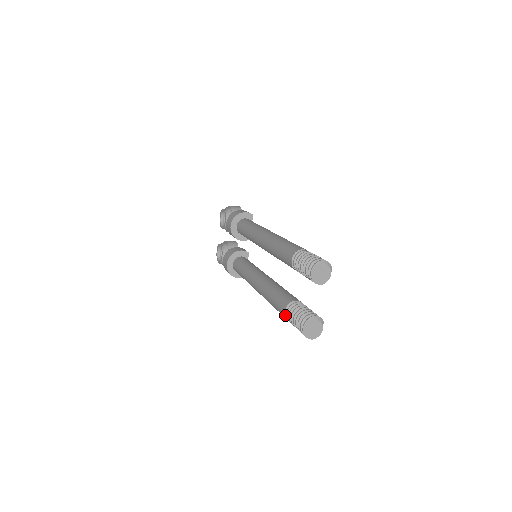
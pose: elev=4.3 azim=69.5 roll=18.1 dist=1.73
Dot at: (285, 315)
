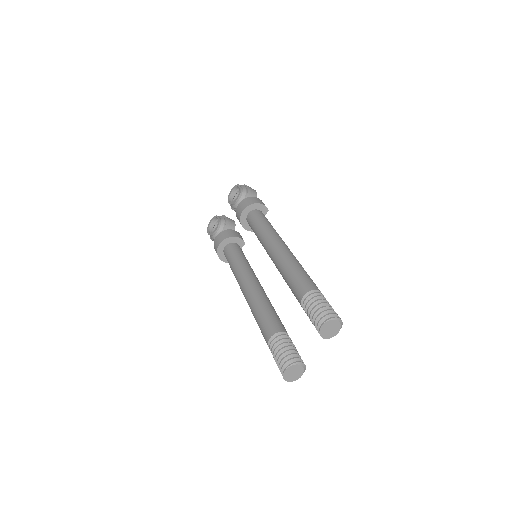
Dot at: (269, 341)
